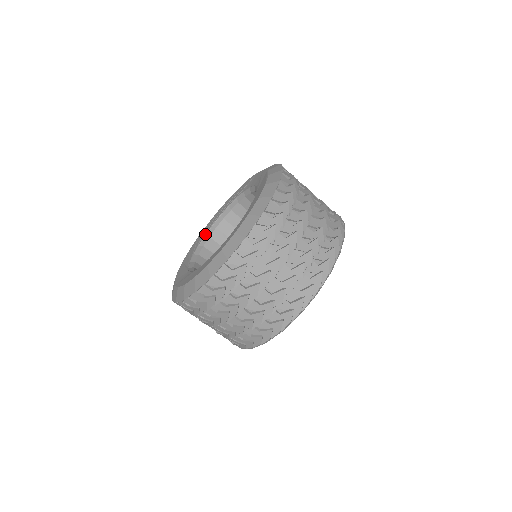
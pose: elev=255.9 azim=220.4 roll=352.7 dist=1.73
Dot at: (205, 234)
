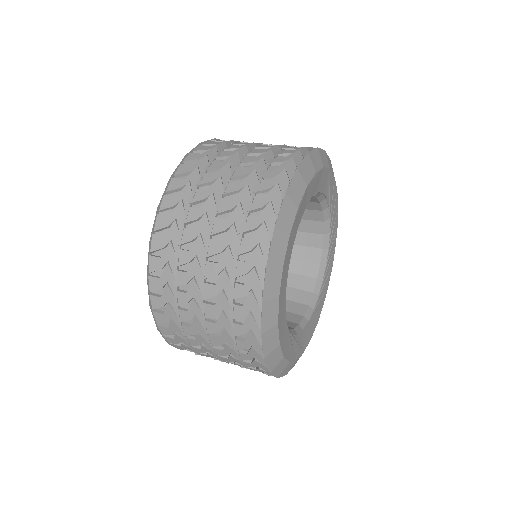
Dot at: occluded
